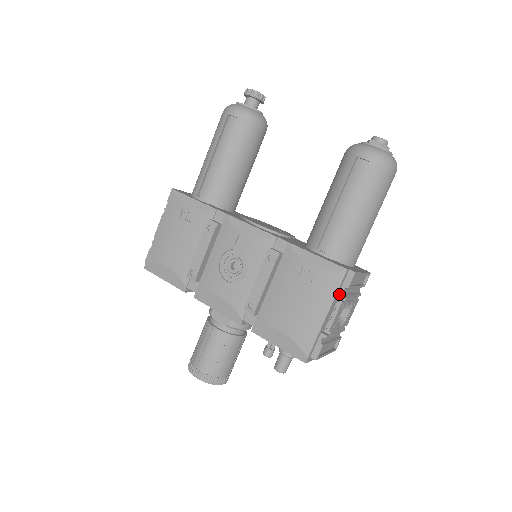
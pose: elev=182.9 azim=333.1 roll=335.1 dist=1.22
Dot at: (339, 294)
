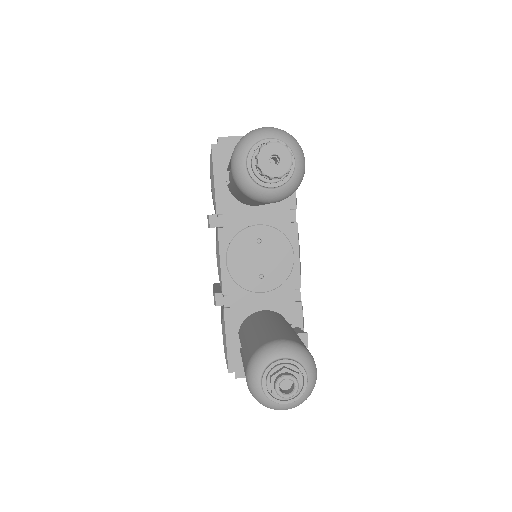
Dot at: occluded
